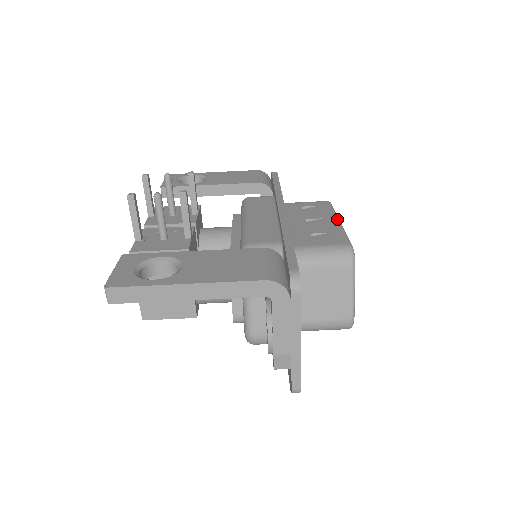
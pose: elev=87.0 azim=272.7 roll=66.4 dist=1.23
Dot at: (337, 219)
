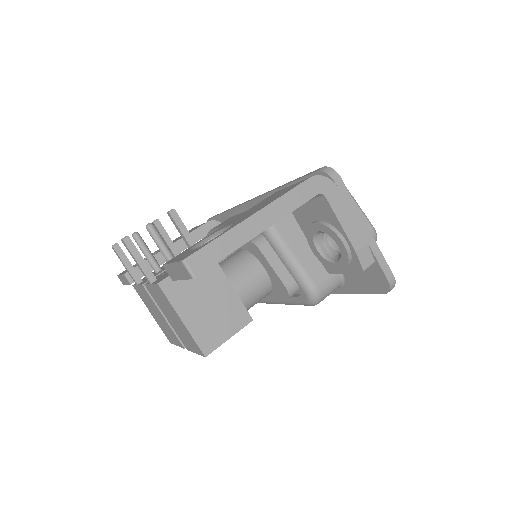
Dot at: occluded
